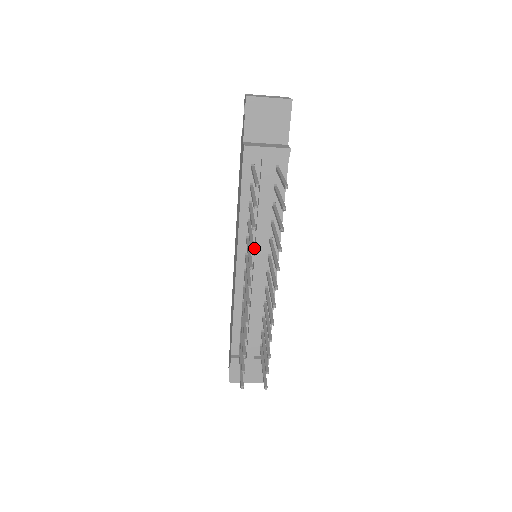
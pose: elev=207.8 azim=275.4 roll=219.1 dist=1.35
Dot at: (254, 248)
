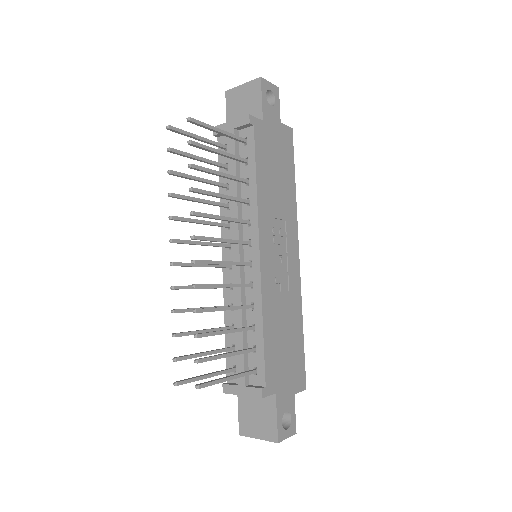
Dot at: occluded
